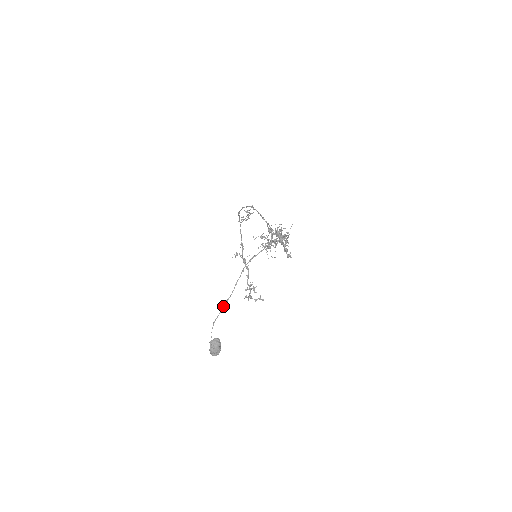
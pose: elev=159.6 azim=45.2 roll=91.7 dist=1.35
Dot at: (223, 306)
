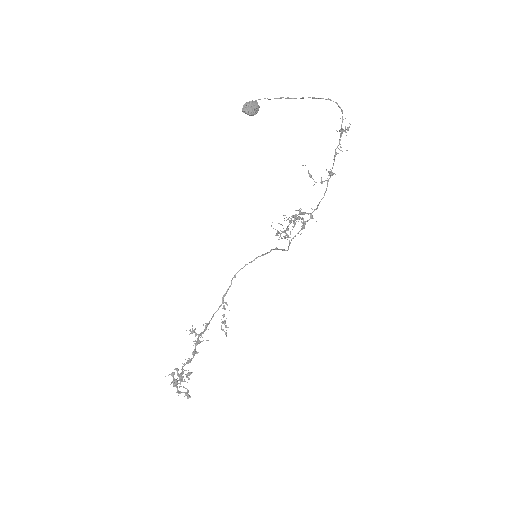
Dot at: (282, 97)
